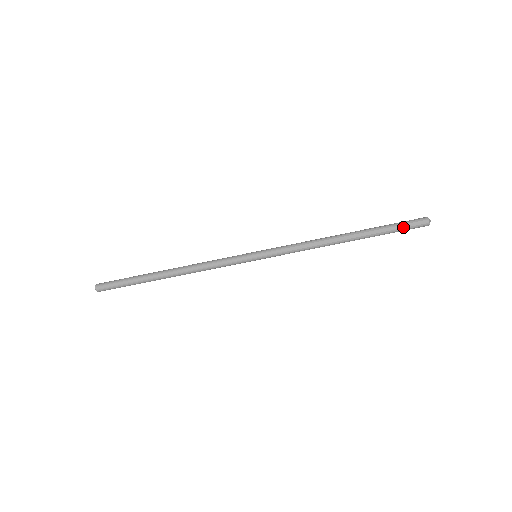
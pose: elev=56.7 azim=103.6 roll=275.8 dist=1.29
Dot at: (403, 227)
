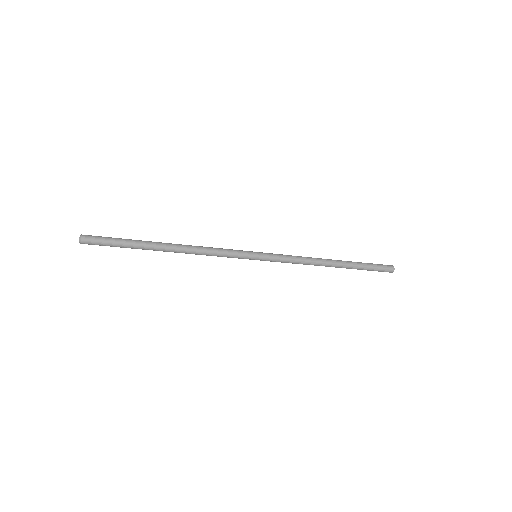
Dot at: occluded
